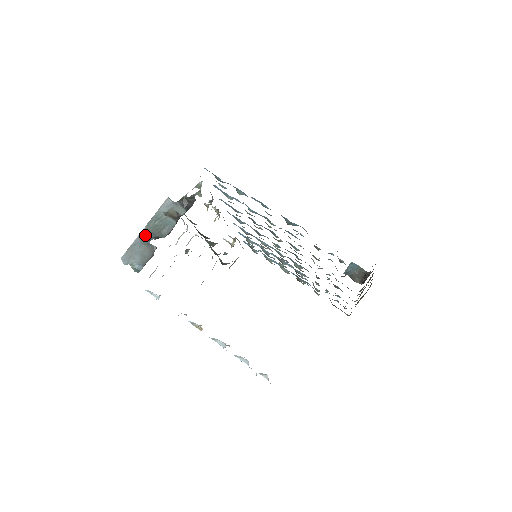
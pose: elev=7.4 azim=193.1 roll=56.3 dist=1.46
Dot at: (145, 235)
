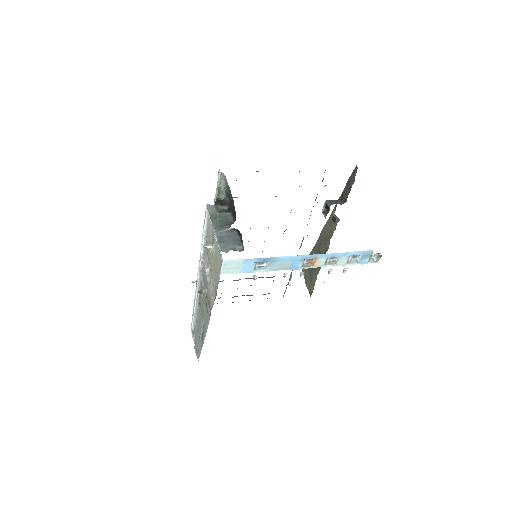
Dot at: (221, 228)
